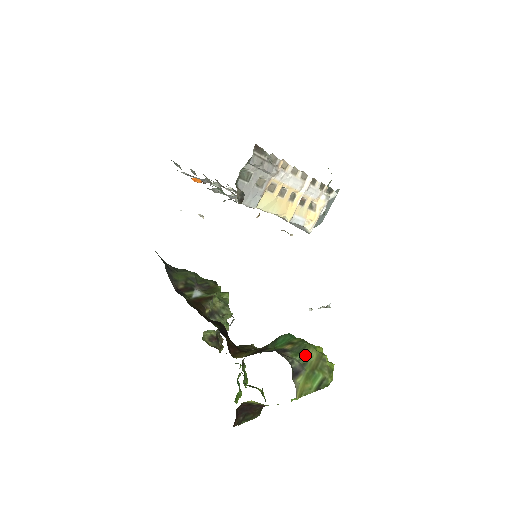
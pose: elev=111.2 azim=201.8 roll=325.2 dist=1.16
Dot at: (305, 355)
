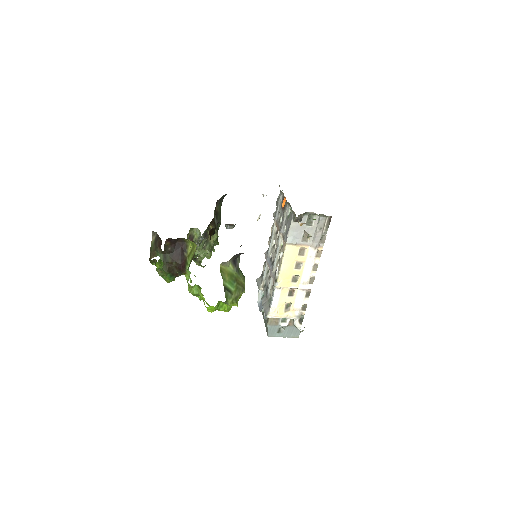
Dot at: (241, 274)
